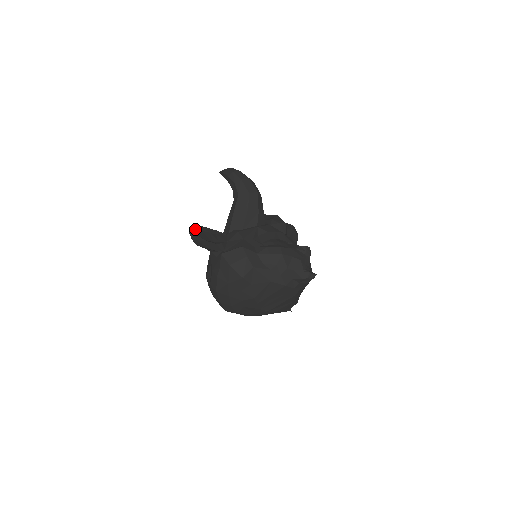
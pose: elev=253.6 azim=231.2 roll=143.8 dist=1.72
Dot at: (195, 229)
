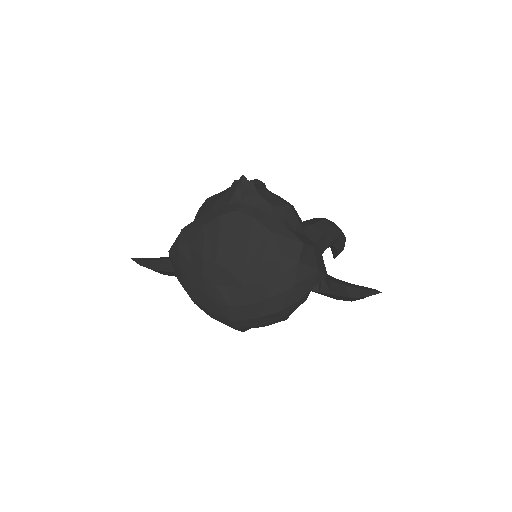
Dot at: occluded
